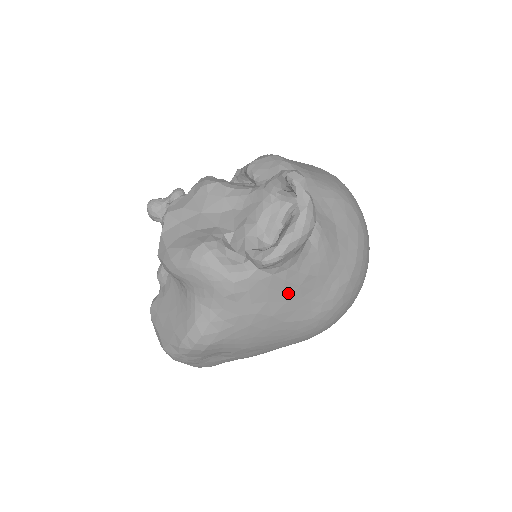
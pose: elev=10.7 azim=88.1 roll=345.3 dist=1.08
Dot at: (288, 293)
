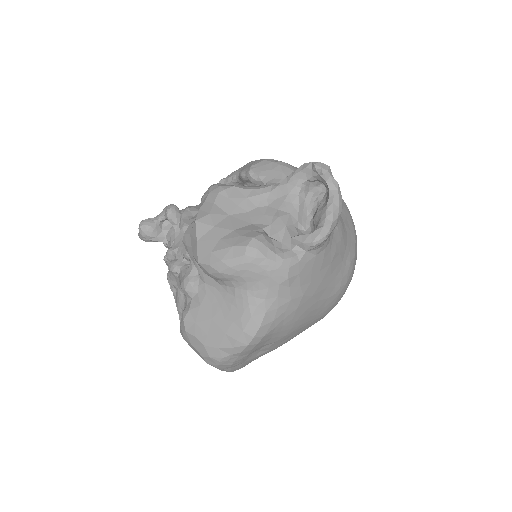
Dot at: (323, 272)
